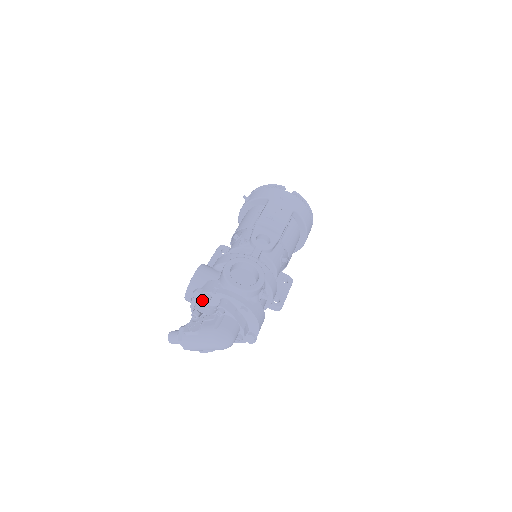
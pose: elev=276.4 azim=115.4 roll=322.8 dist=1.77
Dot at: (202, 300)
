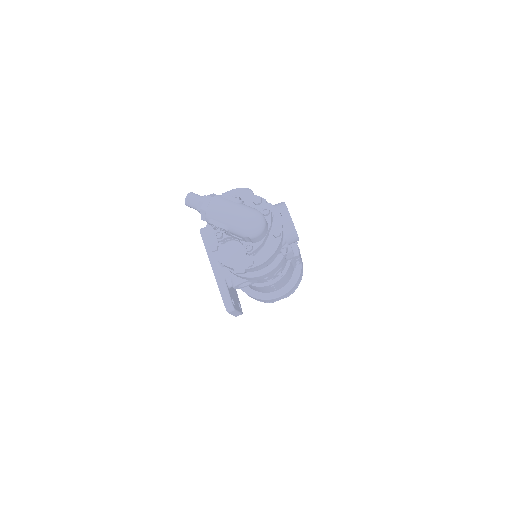
Dot at: (246, 201)
